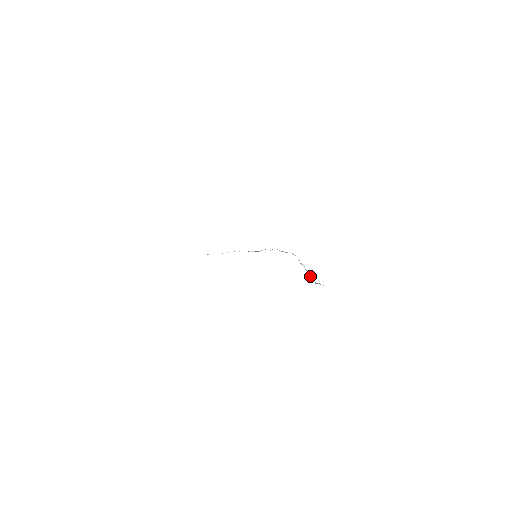
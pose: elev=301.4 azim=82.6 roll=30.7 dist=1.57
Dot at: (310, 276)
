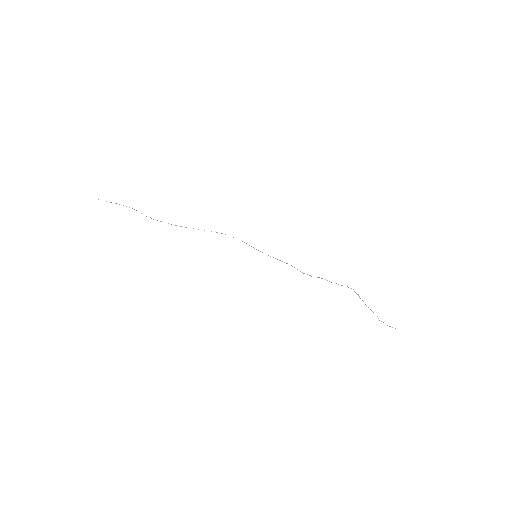
Dot at: occluded
